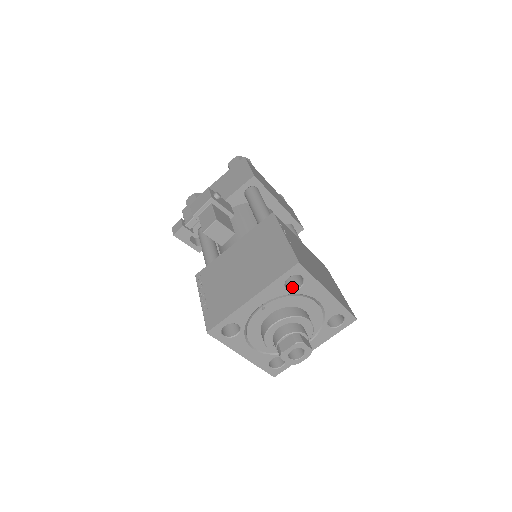
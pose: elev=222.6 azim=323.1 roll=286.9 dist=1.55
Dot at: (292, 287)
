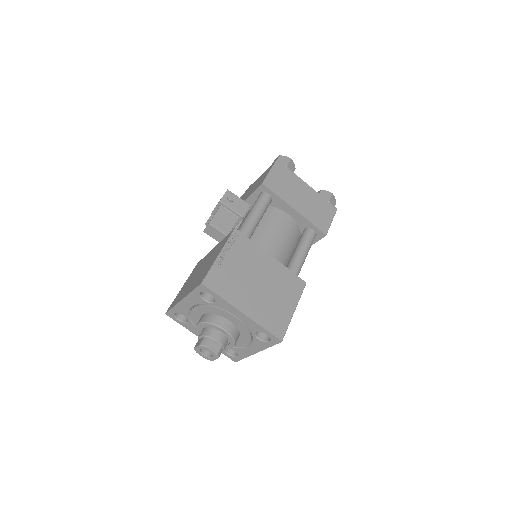
Dot at: (212, 299)
